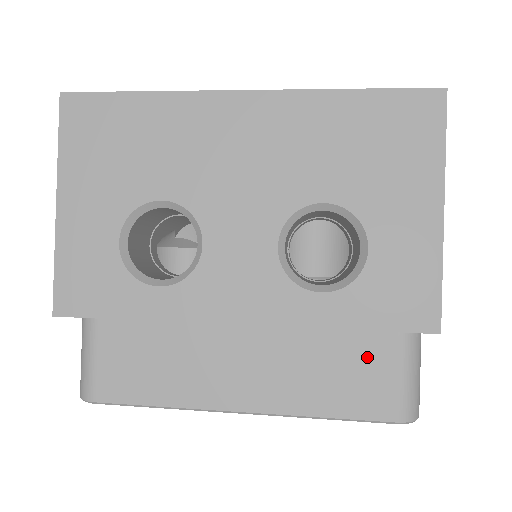
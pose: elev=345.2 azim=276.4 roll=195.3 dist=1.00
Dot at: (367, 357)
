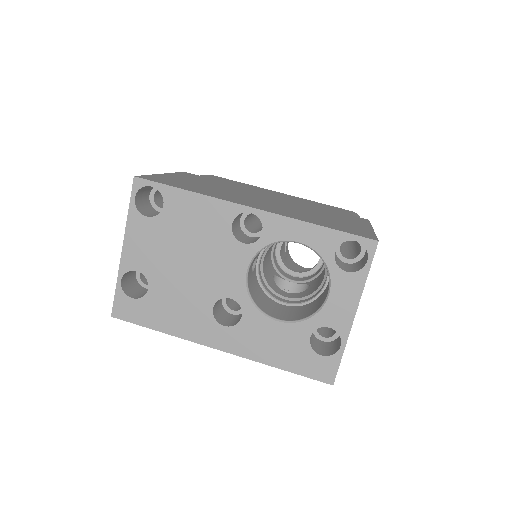
Dot at: occluded
